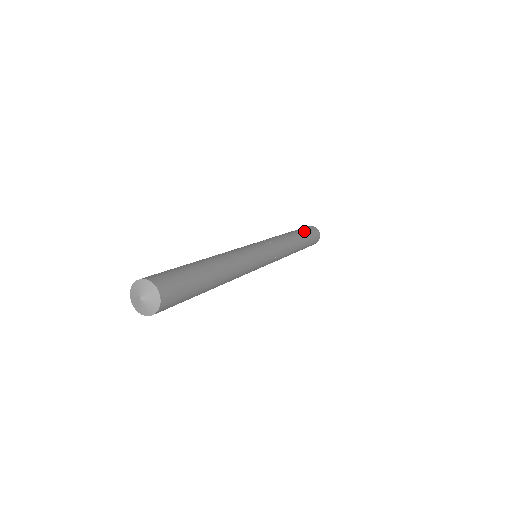
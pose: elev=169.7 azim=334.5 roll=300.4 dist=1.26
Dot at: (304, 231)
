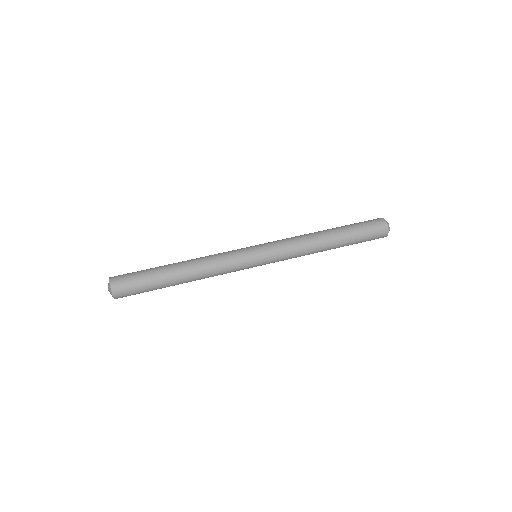
Dot at: (355, 233)
